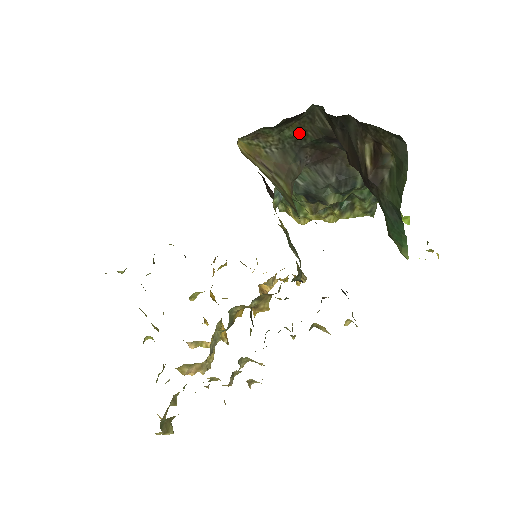
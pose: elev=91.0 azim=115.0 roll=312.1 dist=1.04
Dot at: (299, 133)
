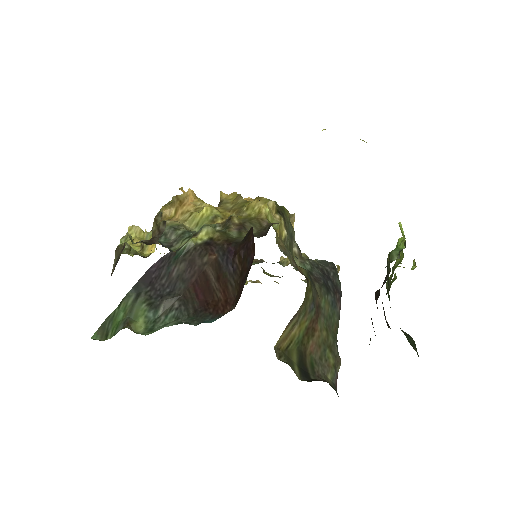
Dot at: occluded
